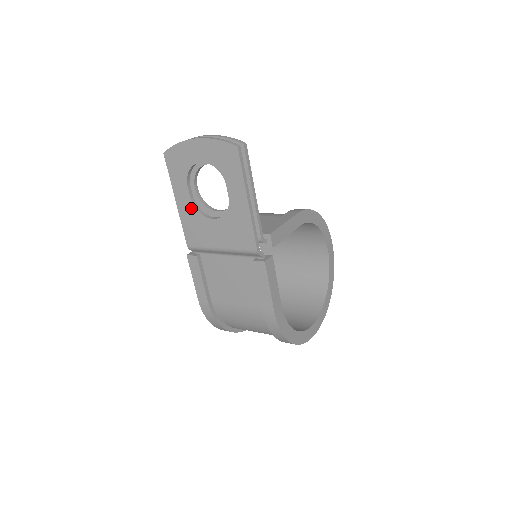
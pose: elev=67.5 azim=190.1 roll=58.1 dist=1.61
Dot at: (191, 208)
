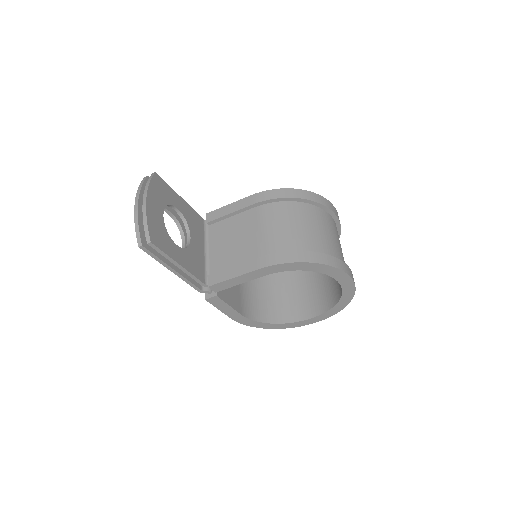
Dot at: (176, 220)
